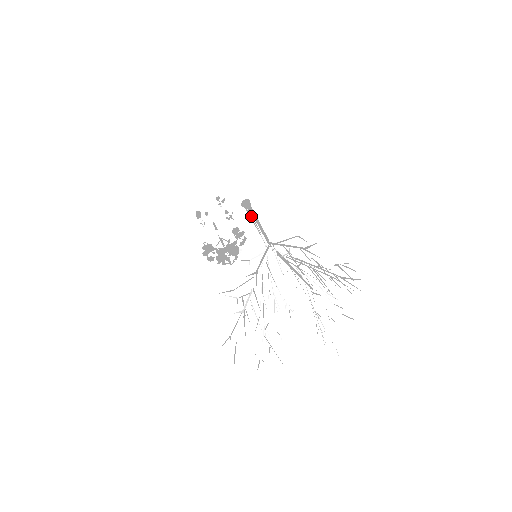
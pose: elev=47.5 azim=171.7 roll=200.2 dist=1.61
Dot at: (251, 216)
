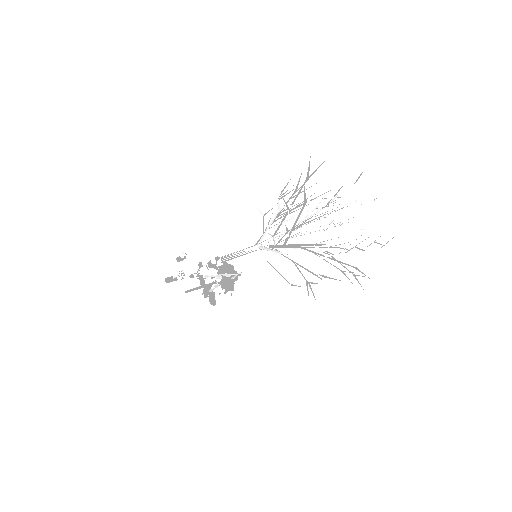
Dot at: occluded
